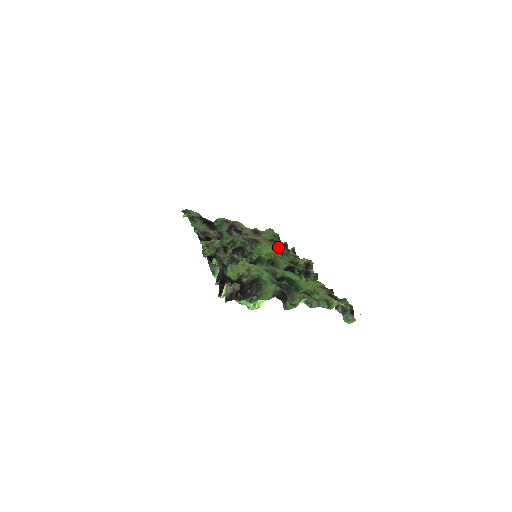
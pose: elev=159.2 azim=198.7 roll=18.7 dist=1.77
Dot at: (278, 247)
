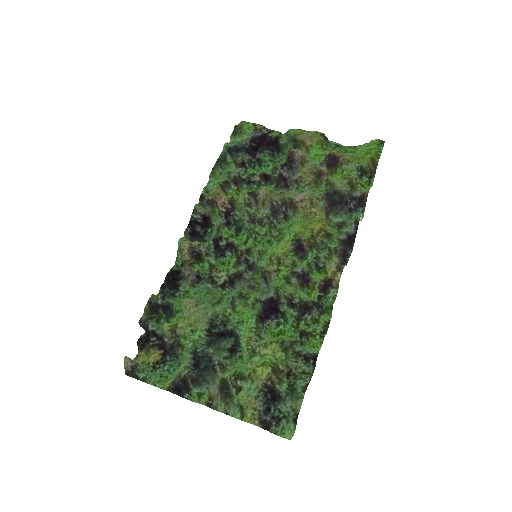
Dot at: (310, 230)
